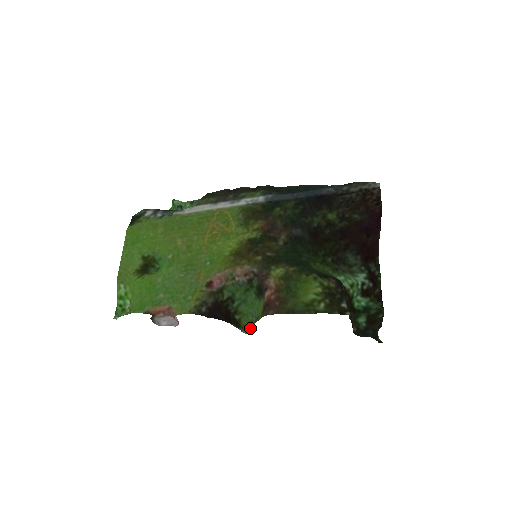
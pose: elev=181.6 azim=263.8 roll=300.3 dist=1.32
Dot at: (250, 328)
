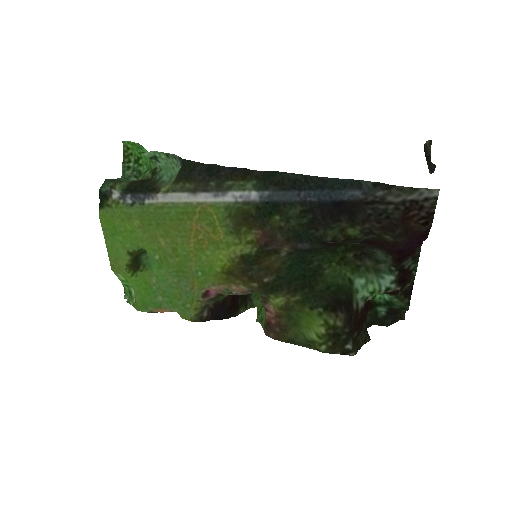
Dot at: (259, 308)
